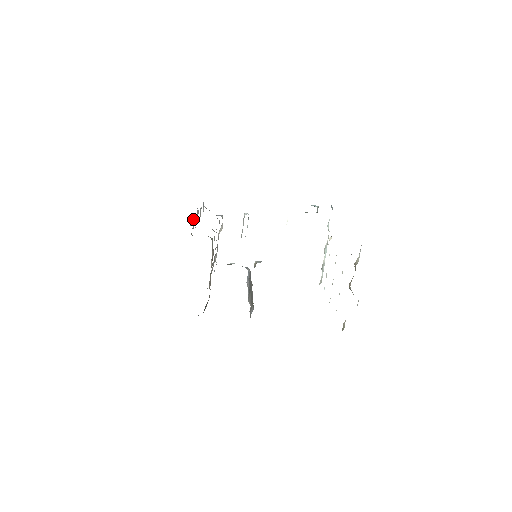
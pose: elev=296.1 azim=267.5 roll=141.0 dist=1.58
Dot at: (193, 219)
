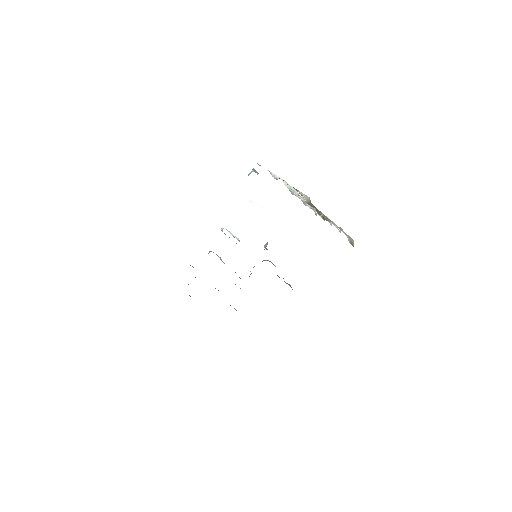
Dot at: occluded
